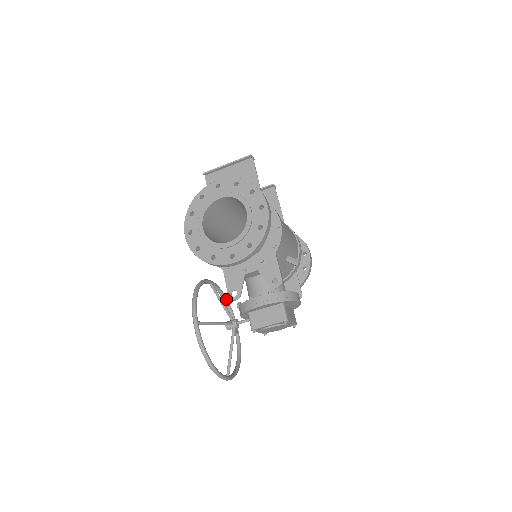
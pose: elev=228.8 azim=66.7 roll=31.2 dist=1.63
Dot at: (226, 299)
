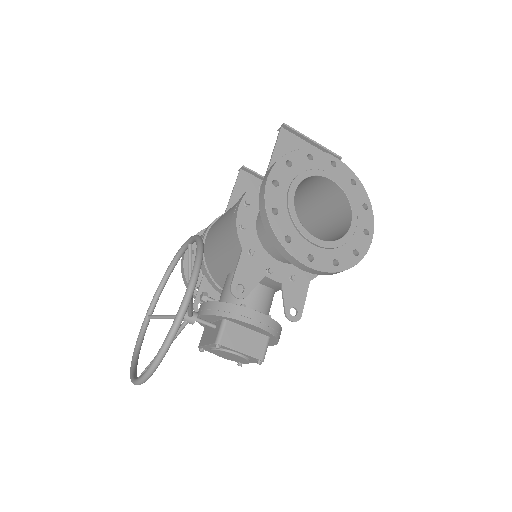
Dot at: occluded
